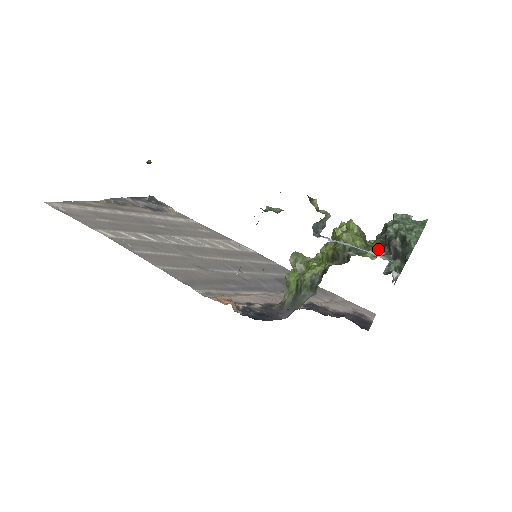
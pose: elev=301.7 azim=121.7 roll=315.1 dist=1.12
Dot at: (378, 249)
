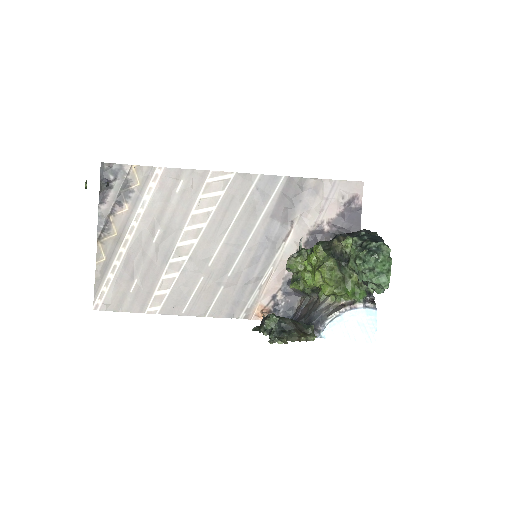
Dot at: (355, 278)
